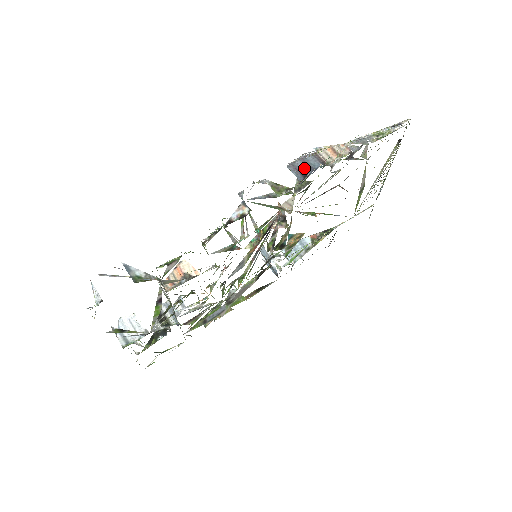
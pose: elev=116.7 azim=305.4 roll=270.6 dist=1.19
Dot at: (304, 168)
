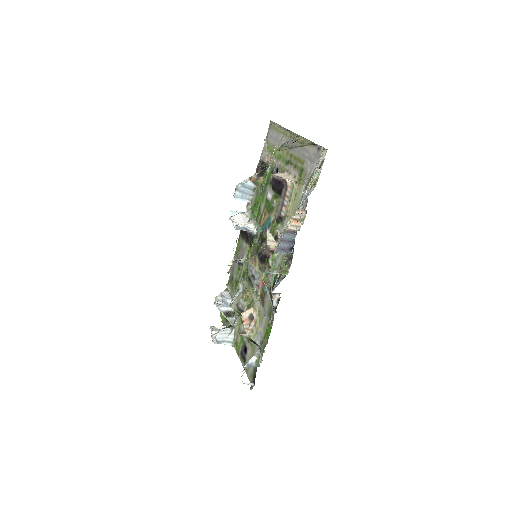
Dot at: (287, 245)
